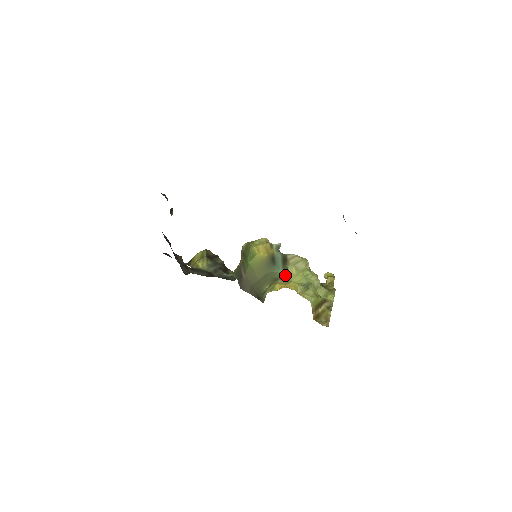
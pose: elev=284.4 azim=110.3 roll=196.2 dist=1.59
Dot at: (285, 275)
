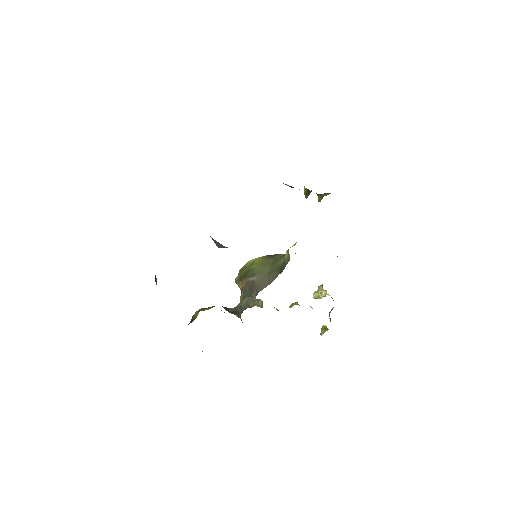
Dot at: occluded
